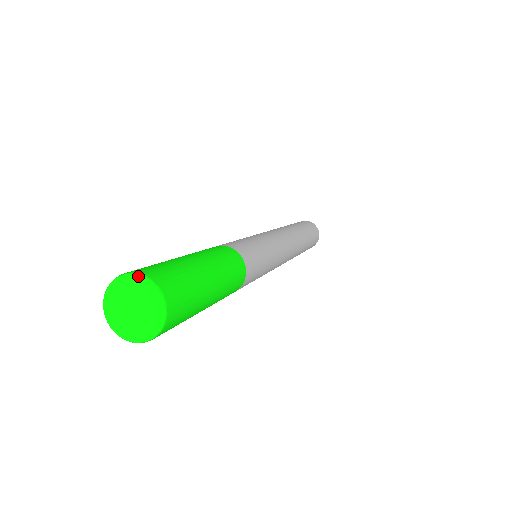
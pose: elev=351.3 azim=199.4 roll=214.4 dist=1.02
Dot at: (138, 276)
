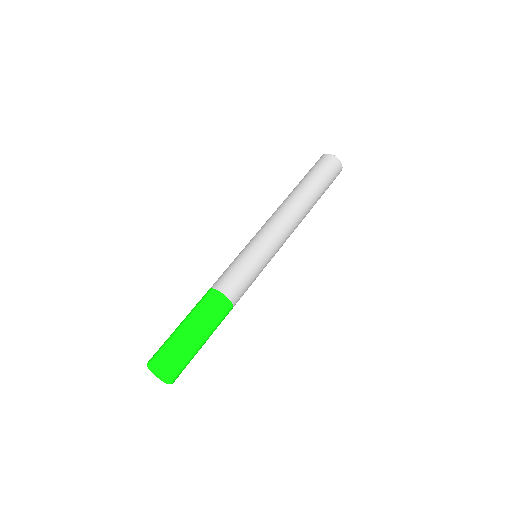
Dot at: (154, 368)
